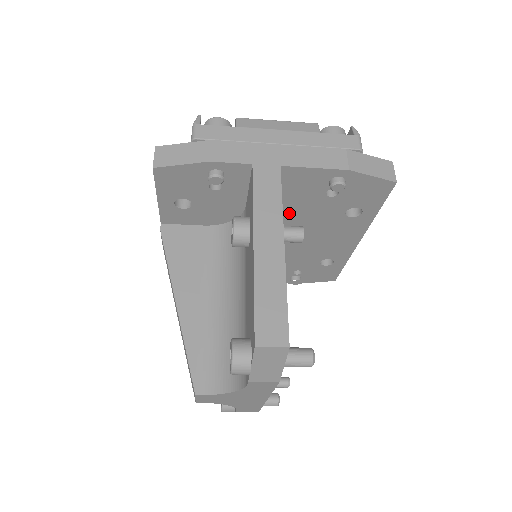
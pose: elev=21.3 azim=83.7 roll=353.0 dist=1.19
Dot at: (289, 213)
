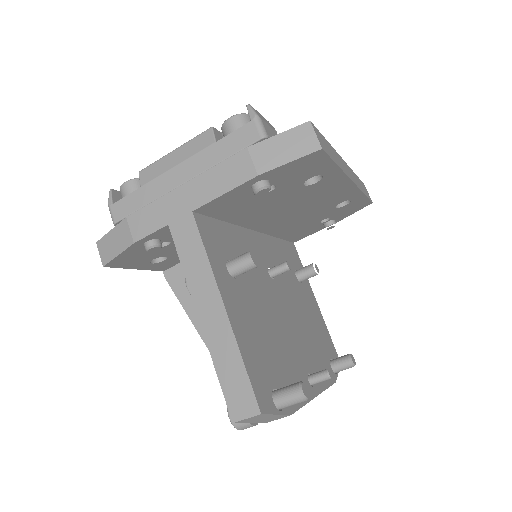
Dot at: (252, 215)
